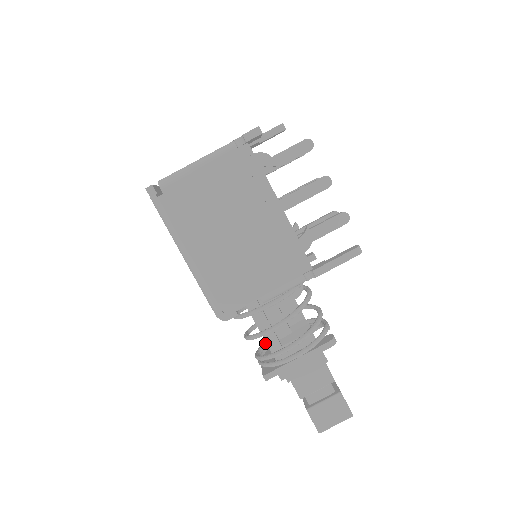
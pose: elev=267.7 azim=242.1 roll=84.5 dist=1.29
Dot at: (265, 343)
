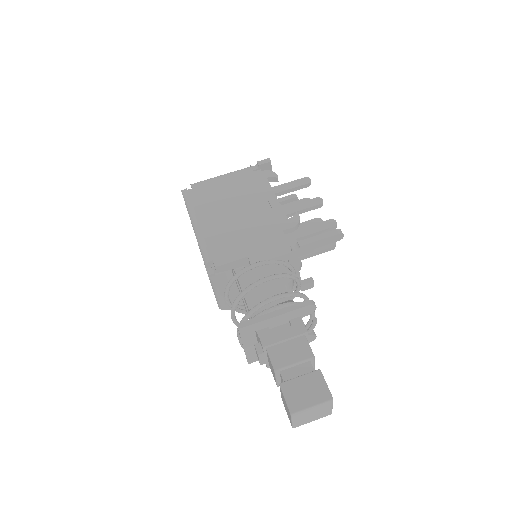
Dot at: occluded
